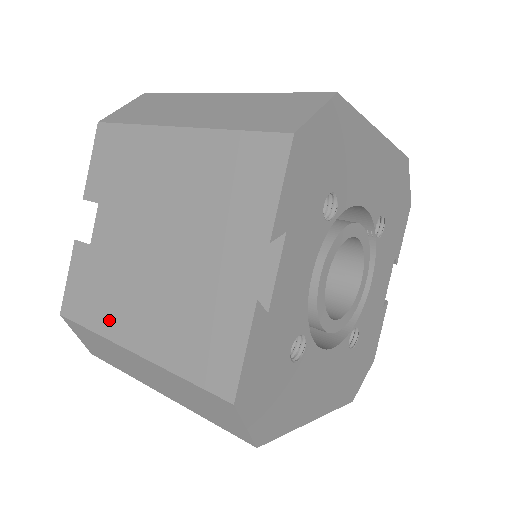
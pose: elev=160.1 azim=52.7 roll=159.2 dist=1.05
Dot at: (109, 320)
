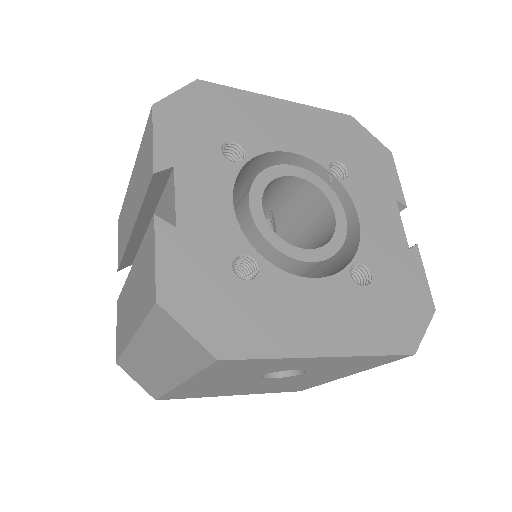
Dot at: (125, 332)
